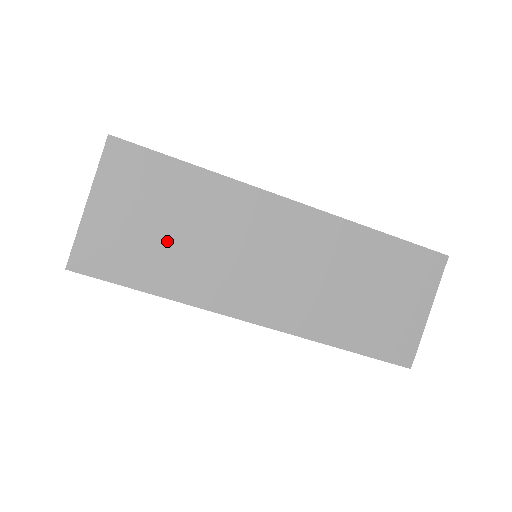
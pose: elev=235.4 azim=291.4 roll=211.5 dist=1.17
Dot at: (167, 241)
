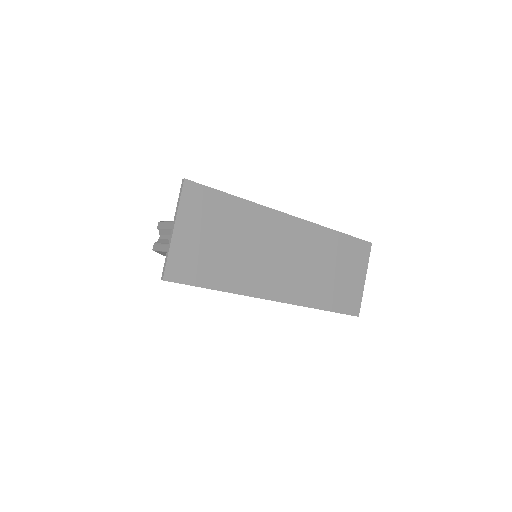
Dot at: (225, 252)
